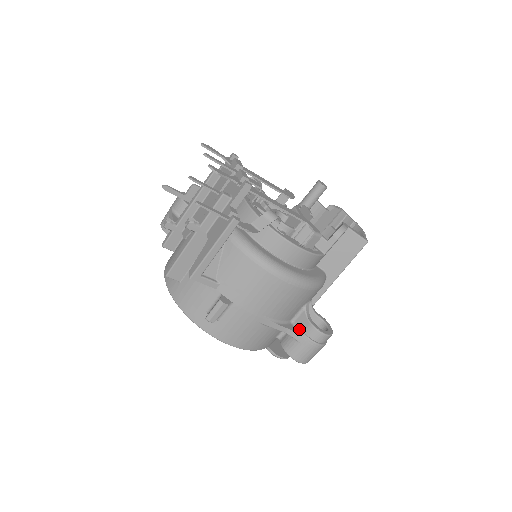
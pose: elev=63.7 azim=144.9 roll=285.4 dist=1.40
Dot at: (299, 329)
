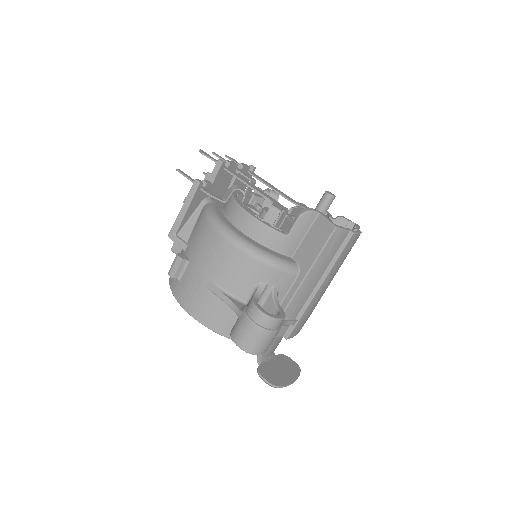
Dot at: (244, 306)
